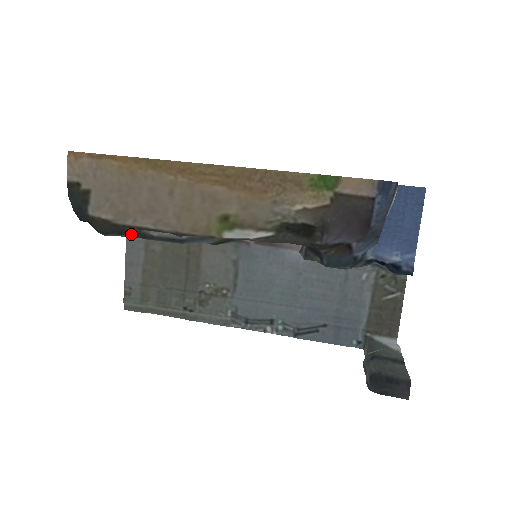
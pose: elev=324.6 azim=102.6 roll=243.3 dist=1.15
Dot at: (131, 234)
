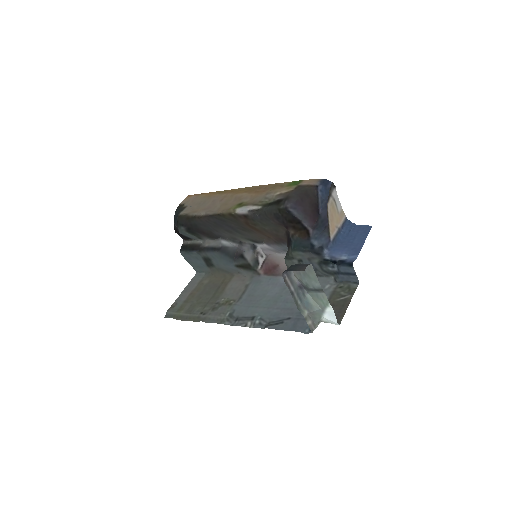
Dot at: (194, 249)
